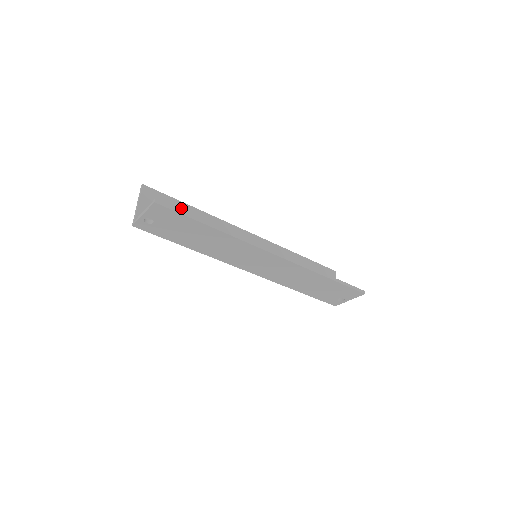
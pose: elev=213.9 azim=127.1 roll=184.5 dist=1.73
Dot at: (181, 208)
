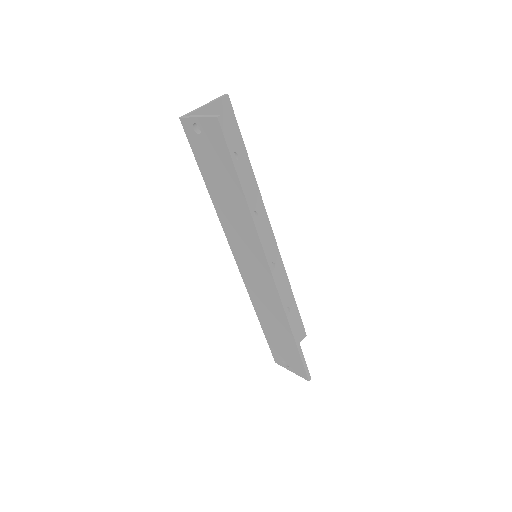
Dot at: (238, 149)
